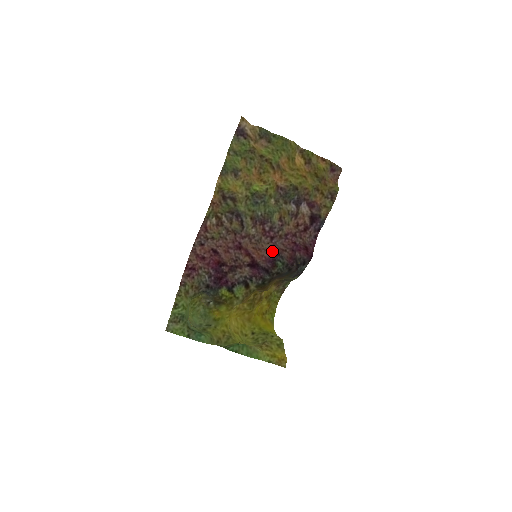
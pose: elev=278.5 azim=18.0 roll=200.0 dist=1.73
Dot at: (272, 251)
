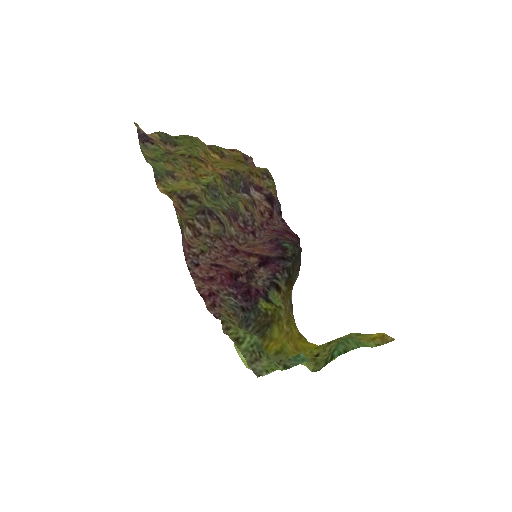
Dot at: (267, 241)
